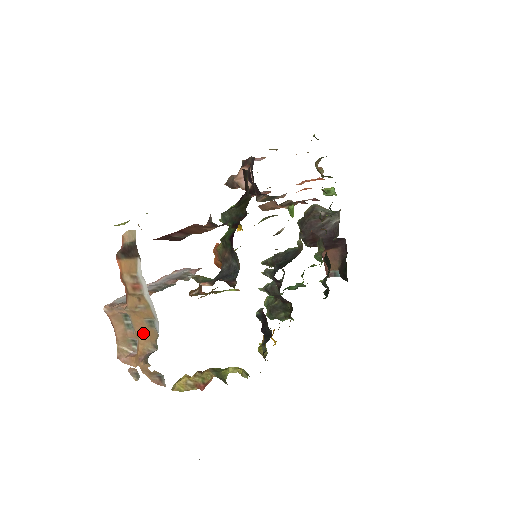
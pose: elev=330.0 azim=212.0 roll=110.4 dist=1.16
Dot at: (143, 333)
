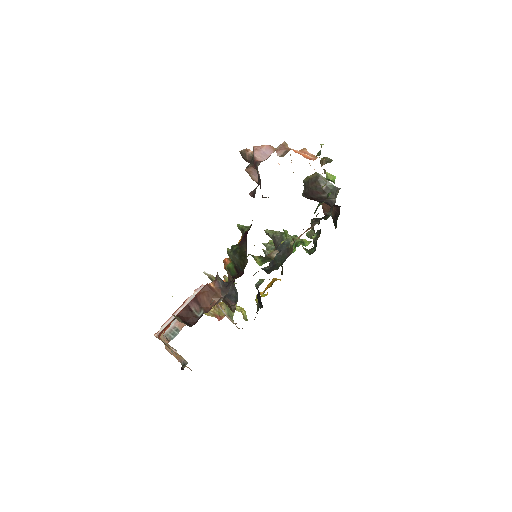
Dot at: (178, 354)
